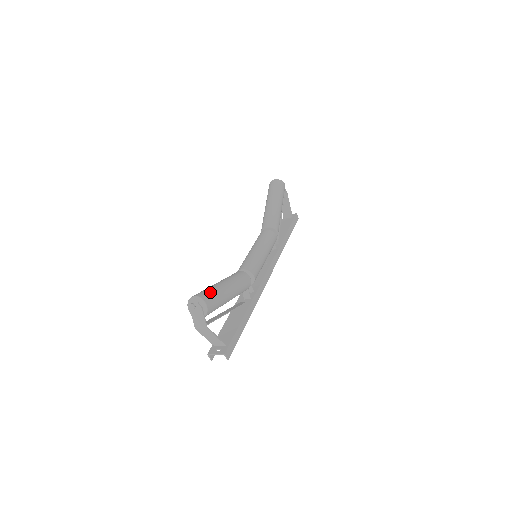
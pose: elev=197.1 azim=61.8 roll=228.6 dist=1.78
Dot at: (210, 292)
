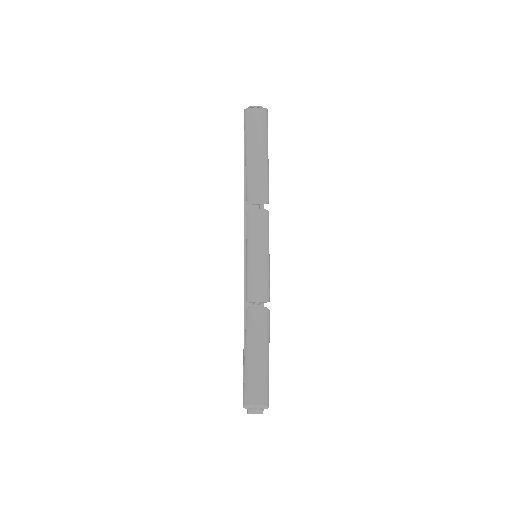
Dot at: (264, 386)
